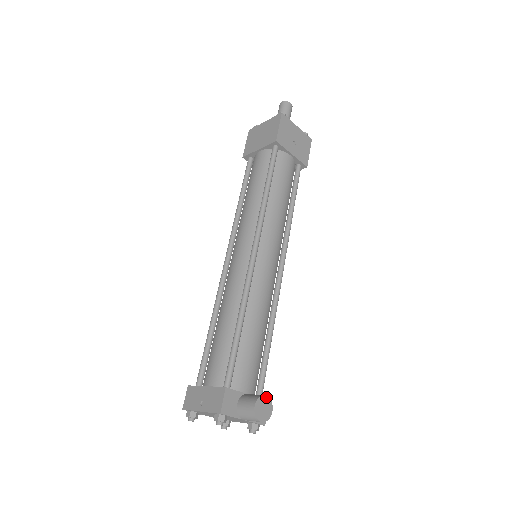
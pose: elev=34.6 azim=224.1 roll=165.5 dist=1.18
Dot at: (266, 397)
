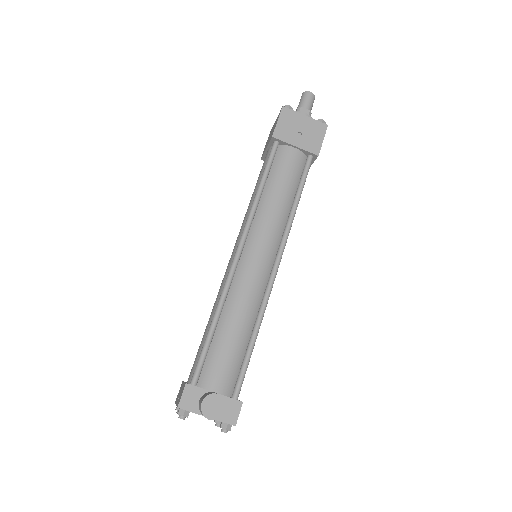
Dot at: (218, 396)
